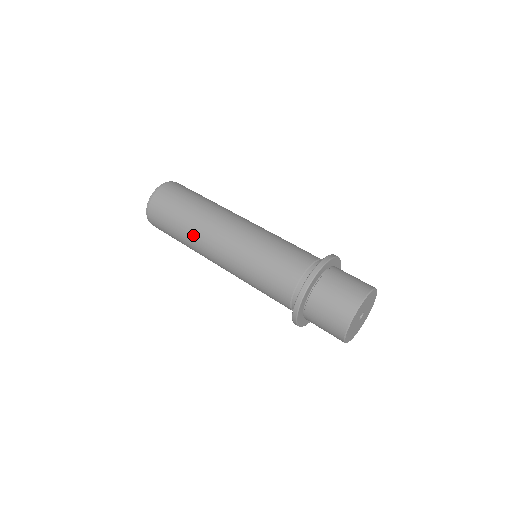
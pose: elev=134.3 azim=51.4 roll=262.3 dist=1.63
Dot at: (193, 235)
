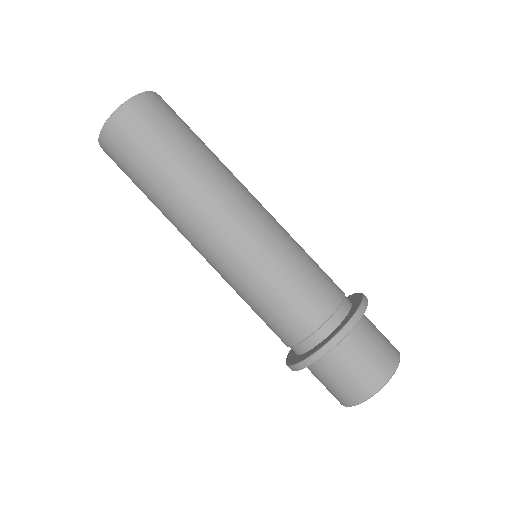
Dot at: (171, 211)
